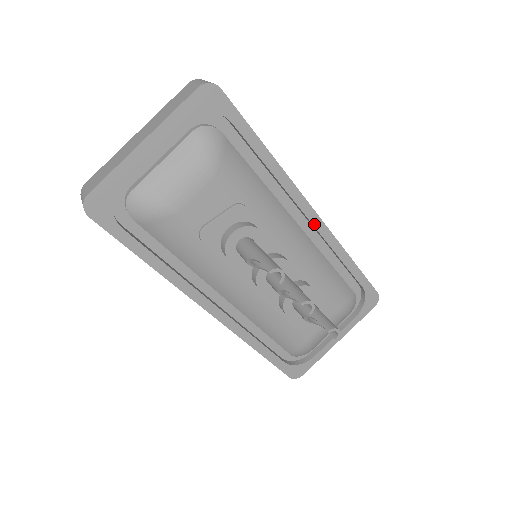
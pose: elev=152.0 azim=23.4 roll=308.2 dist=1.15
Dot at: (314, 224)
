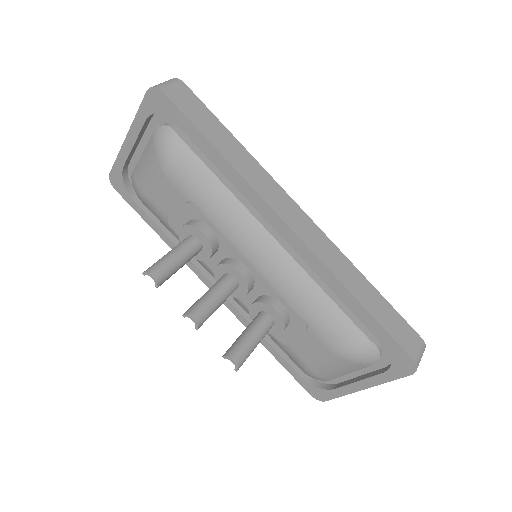
Dot at: (292, 241)
